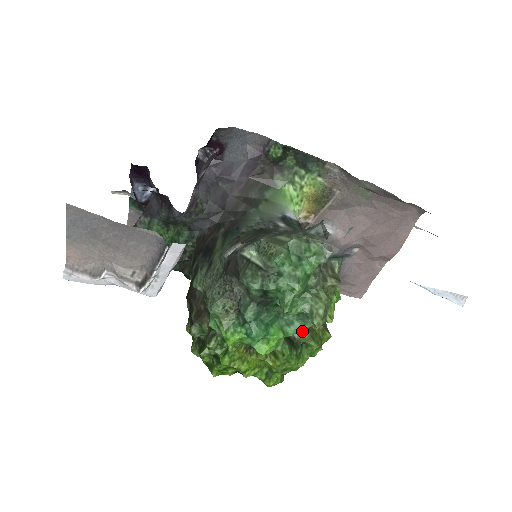
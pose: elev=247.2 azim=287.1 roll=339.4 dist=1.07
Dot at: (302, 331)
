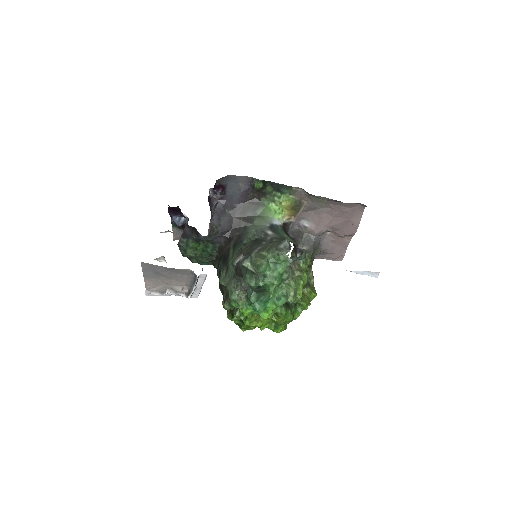
Dot at: occluded
